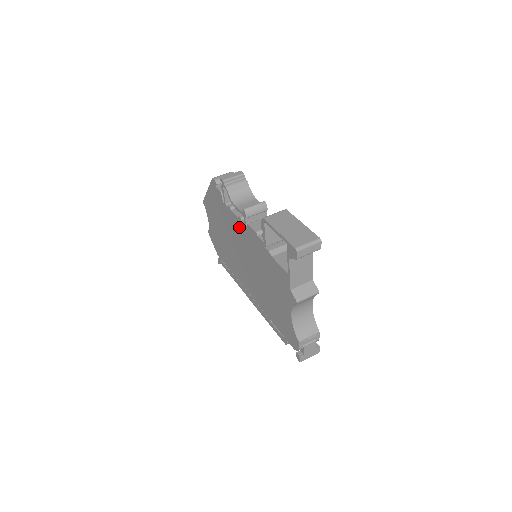
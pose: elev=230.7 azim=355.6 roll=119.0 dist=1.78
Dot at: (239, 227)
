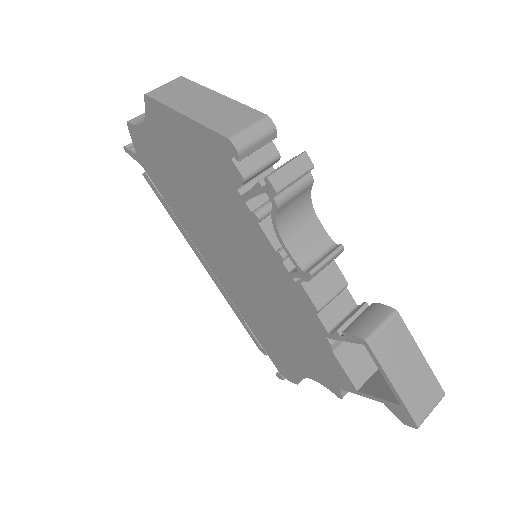
Dot at: (264, 252)
